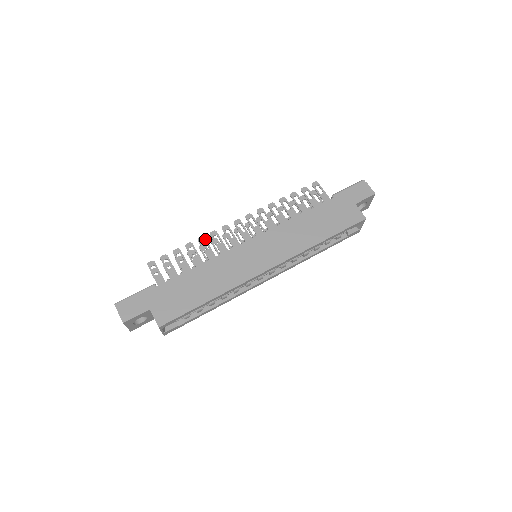
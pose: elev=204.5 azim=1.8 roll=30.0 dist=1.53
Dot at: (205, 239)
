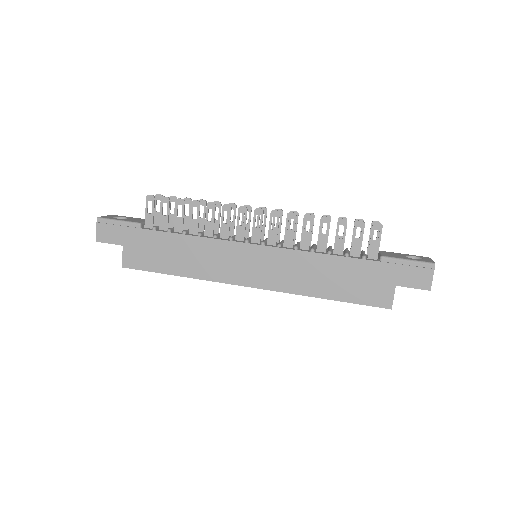
Dot at: (215, 208)
